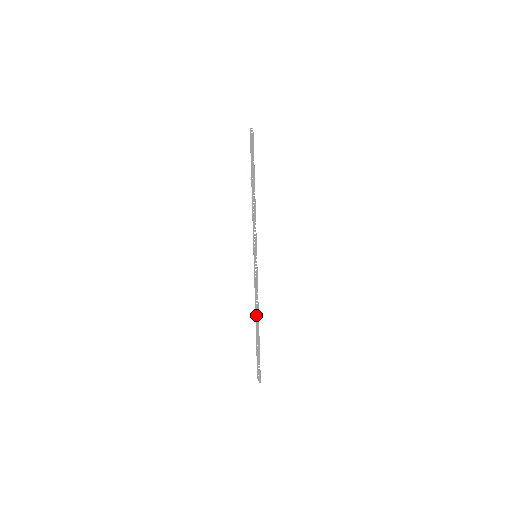
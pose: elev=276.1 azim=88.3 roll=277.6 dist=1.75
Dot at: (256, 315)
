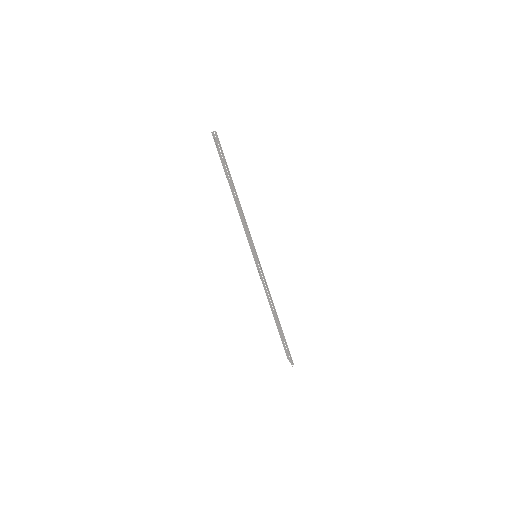
Dot at: (273, 310)
